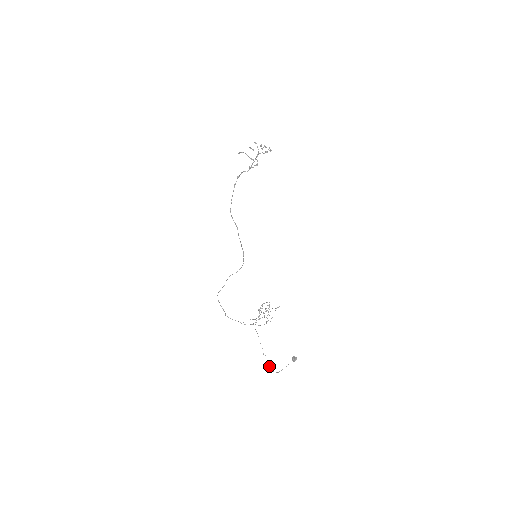
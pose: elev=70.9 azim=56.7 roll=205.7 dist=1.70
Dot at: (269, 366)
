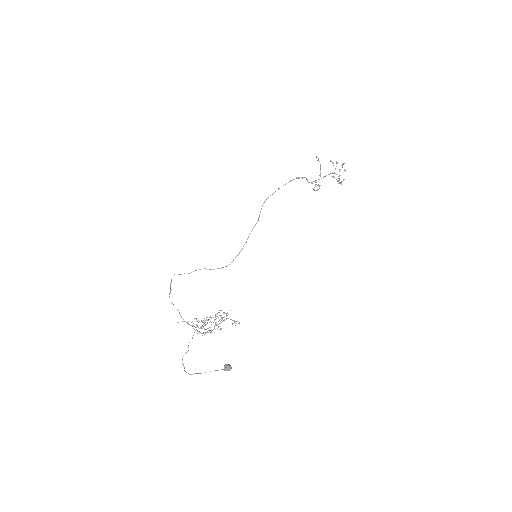
Dot at: occluded
